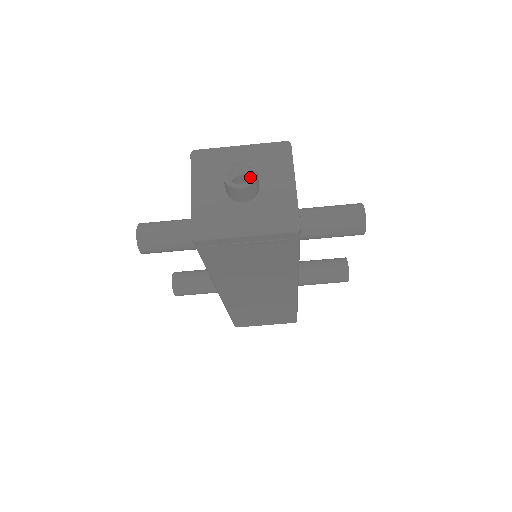
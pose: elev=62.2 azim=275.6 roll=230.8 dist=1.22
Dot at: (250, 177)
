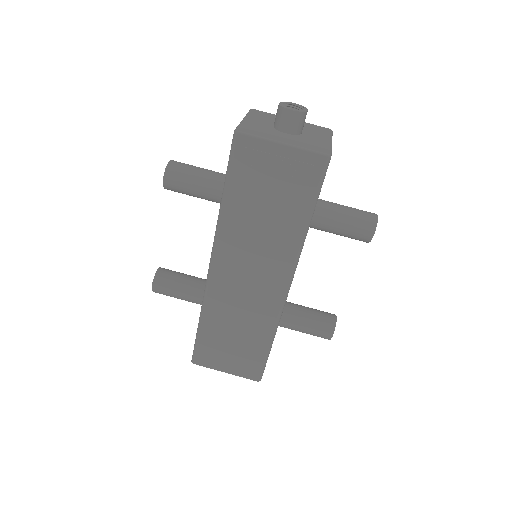
Dot at: occluded
